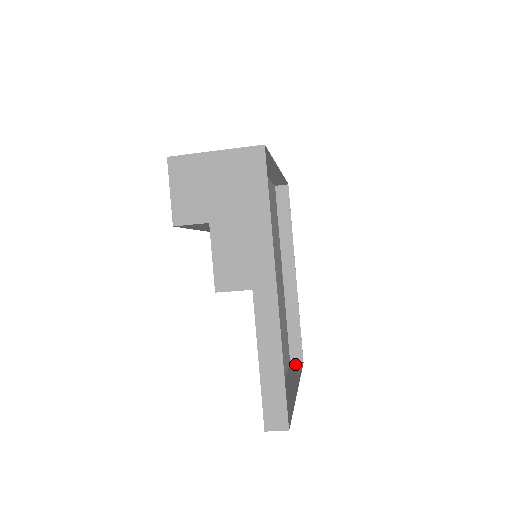
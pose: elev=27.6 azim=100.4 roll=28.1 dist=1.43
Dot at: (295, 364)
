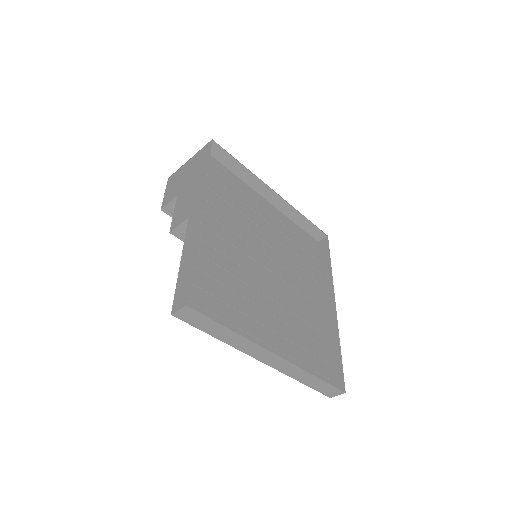
Dot at: (332, 391)
